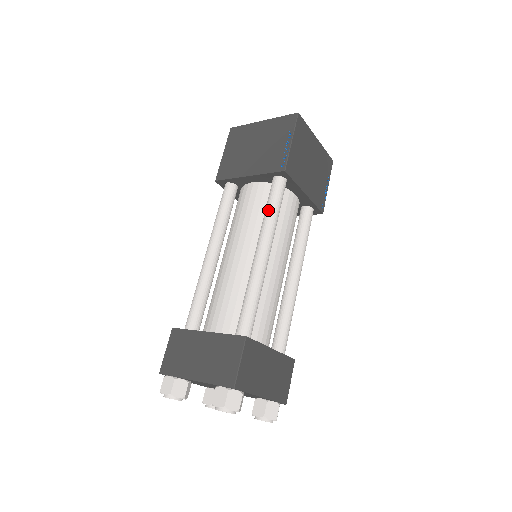
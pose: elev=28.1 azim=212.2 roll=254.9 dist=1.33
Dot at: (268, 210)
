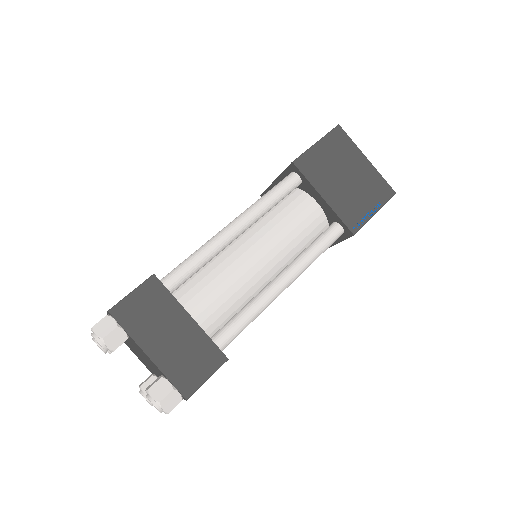
Dot at: (263, 195)
